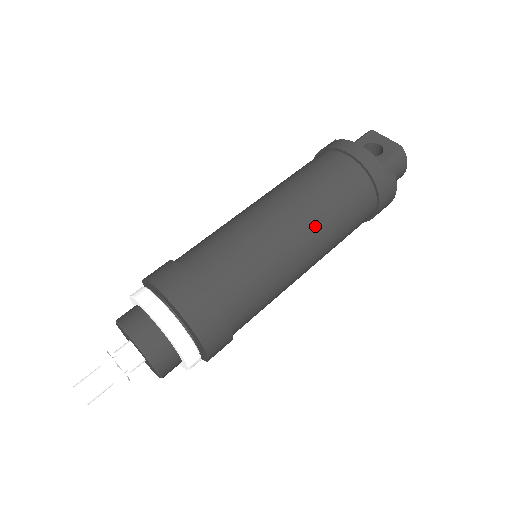
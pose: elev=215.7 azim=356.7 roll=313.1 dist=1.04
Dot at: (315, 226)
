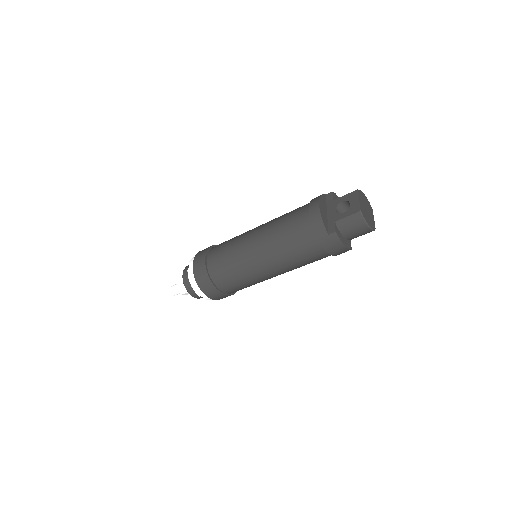
Dot at: (269, 252)
